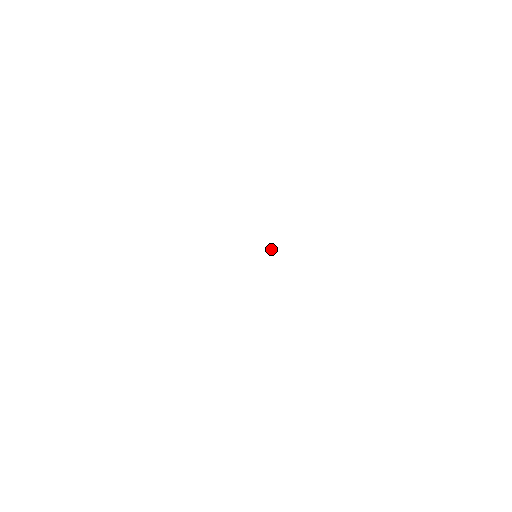
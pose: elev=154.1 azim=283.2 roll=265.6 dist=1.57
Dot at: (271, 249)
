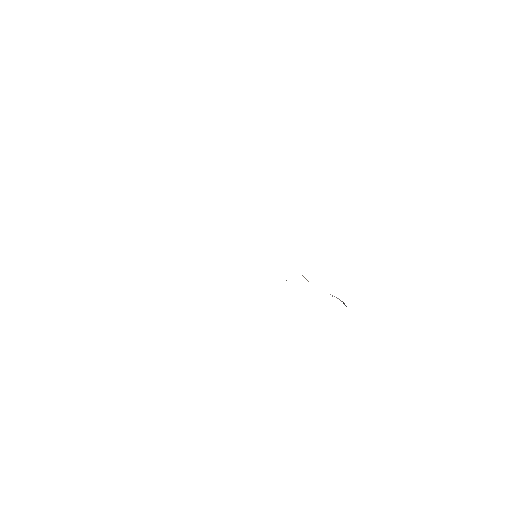
Dot at: occluded
